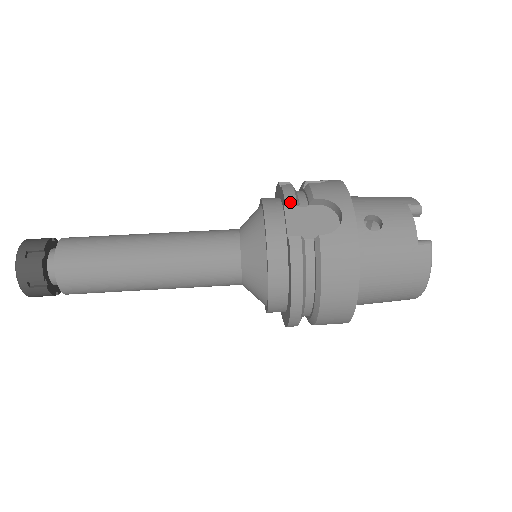
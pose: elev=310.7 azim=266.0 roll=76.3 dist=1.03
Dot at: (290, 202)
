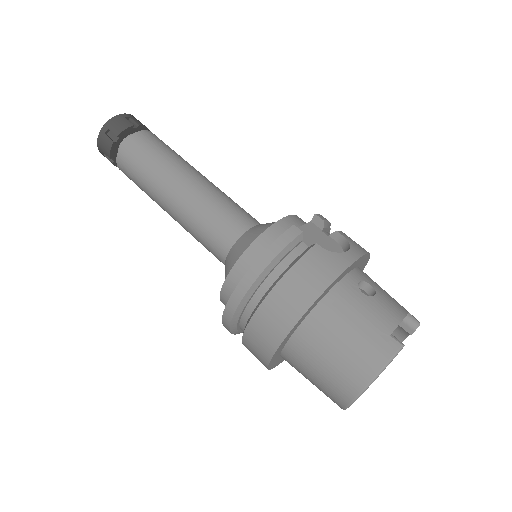
Dot at: (318, 220)
